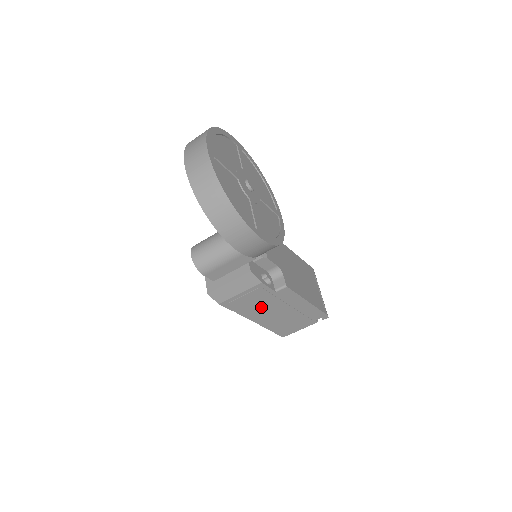
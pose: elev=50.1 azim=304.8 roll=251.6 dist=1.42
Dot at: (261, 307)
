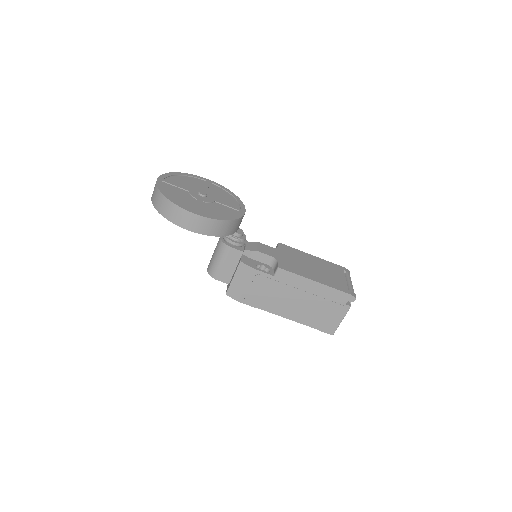
Dot at: (276, 298)
